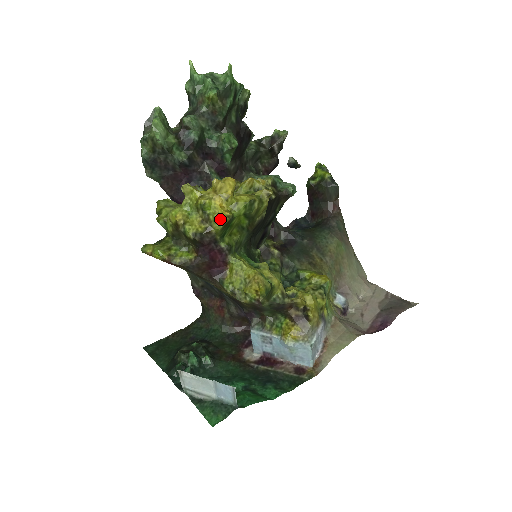
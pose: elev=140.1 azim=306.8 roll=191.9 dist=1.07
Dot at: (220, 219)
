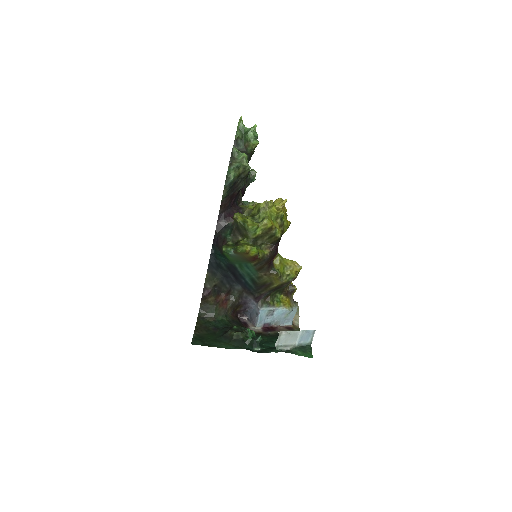
Dot at: (288, 225)
